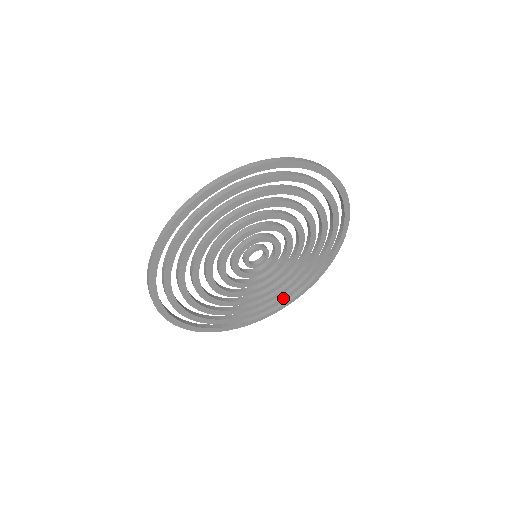
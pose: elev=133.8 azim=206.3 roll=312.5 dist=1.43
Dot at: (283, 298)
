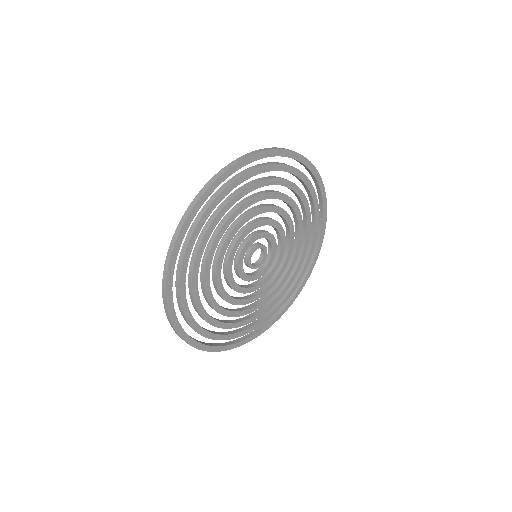
Dot at: (240, 333)
